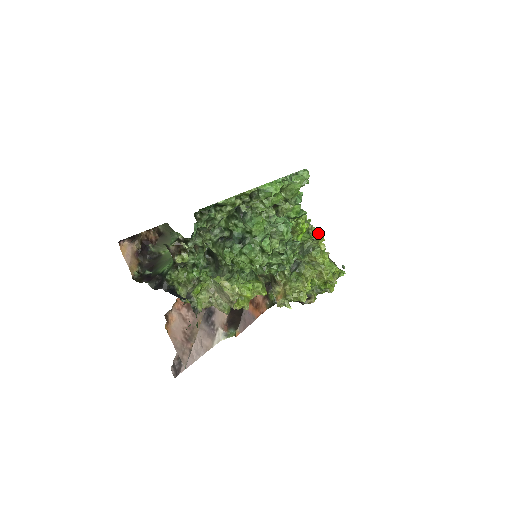
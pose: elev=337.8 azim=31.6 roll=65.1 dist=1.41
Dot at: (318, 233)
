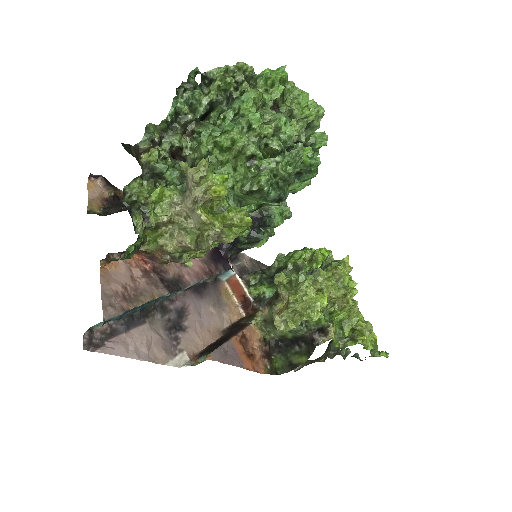
Dot at: occluded
